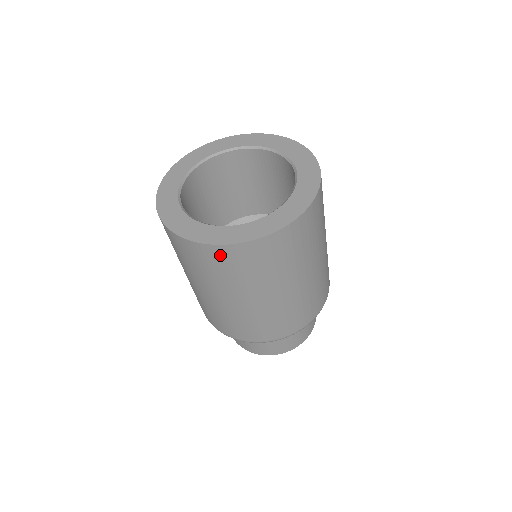
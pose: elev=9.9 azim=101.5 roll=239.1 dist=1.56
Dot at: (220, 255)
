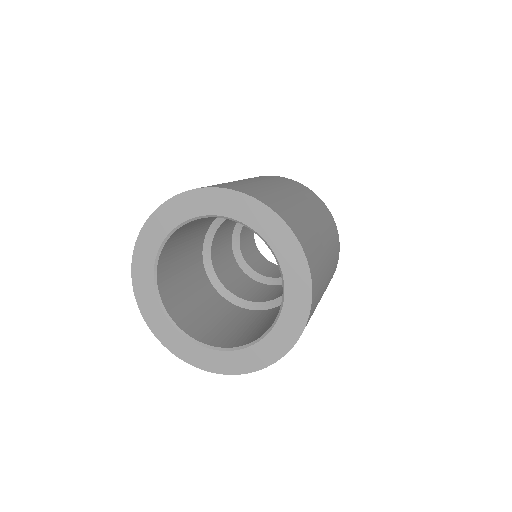
Dot at: occluded
